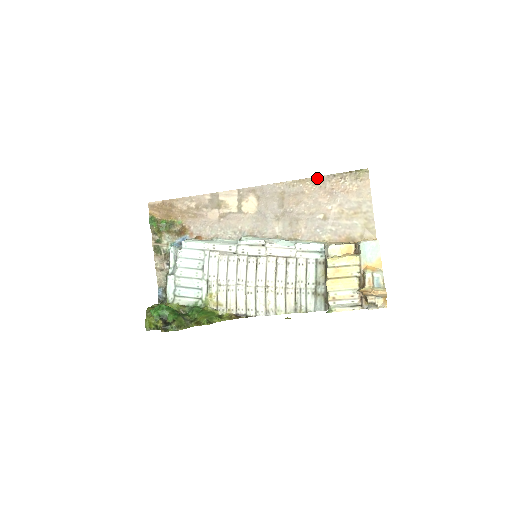
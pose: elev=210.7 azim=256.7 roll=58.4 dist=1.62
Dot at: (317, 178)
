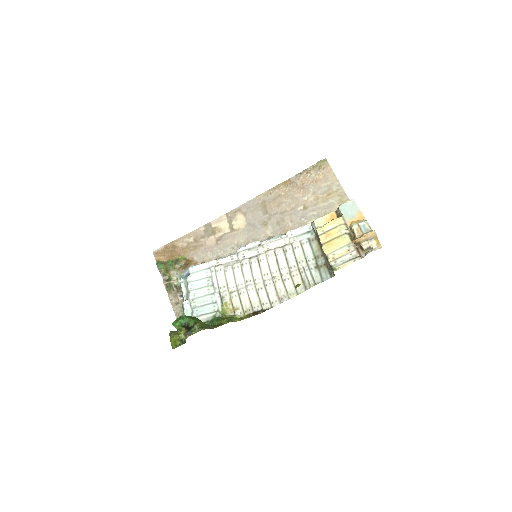
Dot at: (288, 181)
